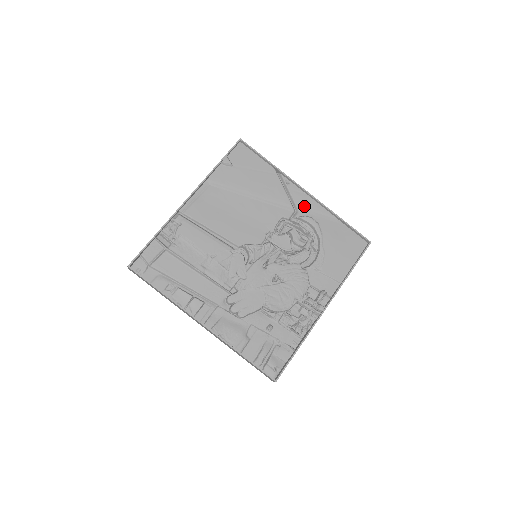
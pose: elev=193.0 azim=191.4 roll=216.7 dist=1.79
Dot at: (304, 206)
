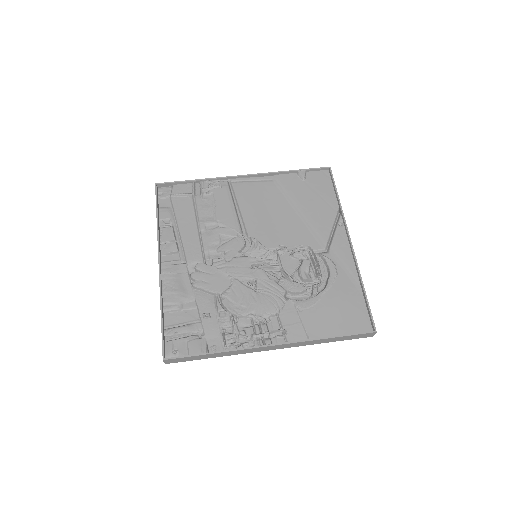
Dot at: (338, 252)
